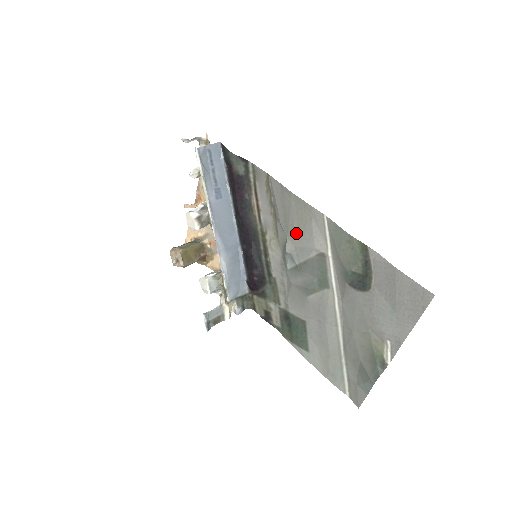
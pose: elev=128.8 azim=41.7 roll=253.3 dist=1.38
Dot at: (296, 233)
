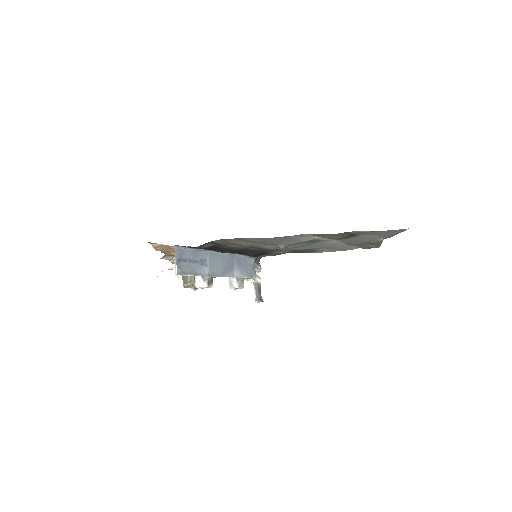
Dot at: (284, 243)
